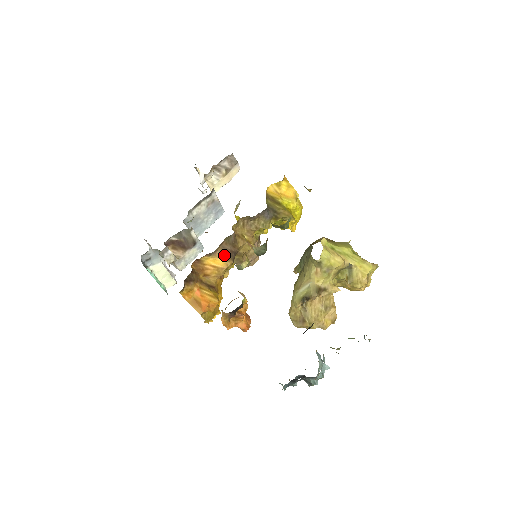
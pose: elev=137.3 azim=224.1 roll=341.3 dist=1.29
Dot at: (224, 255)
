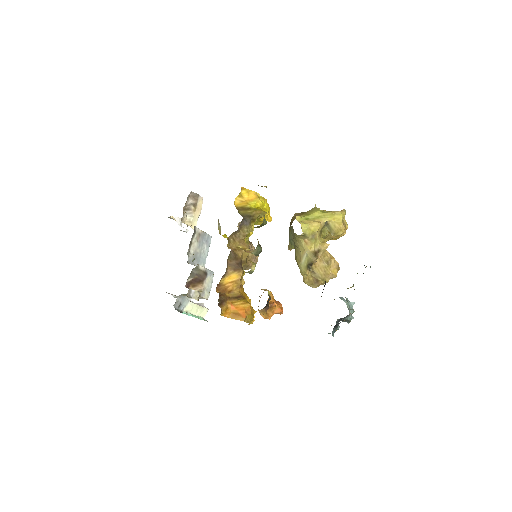
Dot at: (234, 270)
